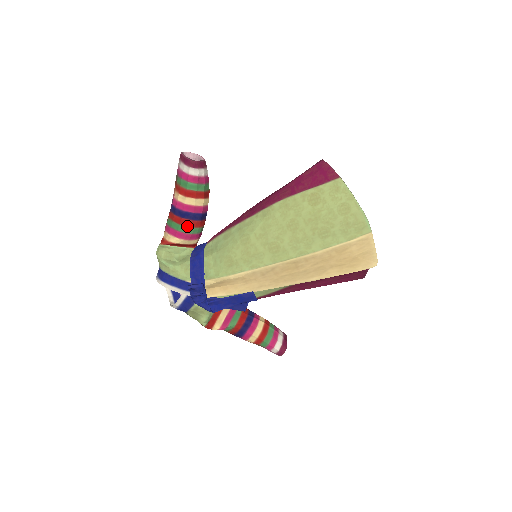
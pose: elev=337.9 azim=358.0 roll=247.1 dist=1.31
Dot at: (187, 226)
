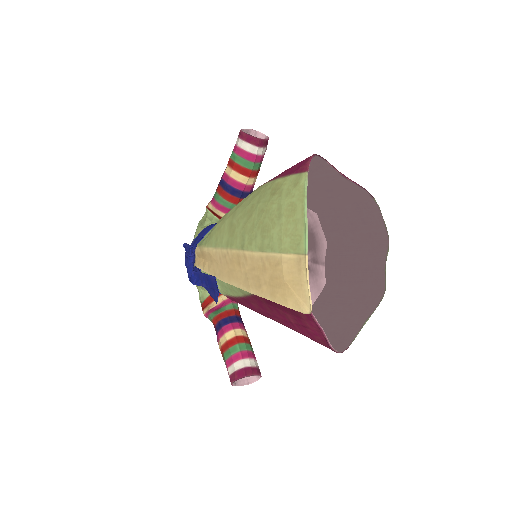
Dot at: (219, 194)
